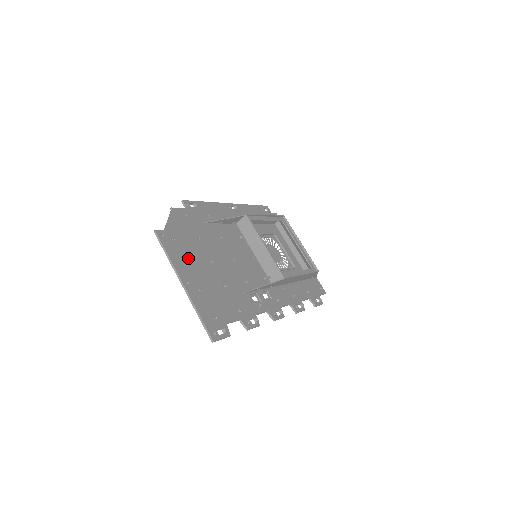
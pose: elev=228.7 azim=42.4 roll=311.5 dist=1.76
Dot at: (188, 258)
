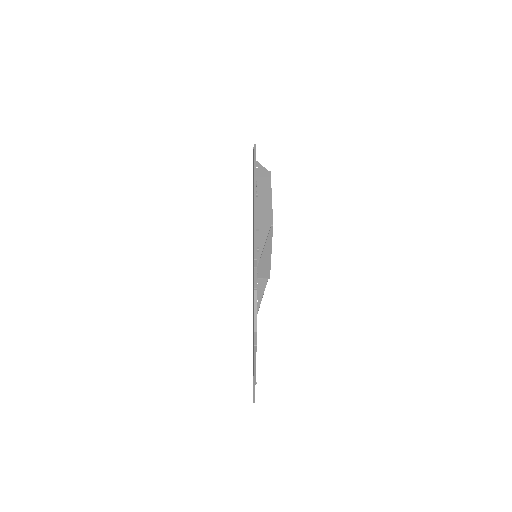
Dot at: occluded
